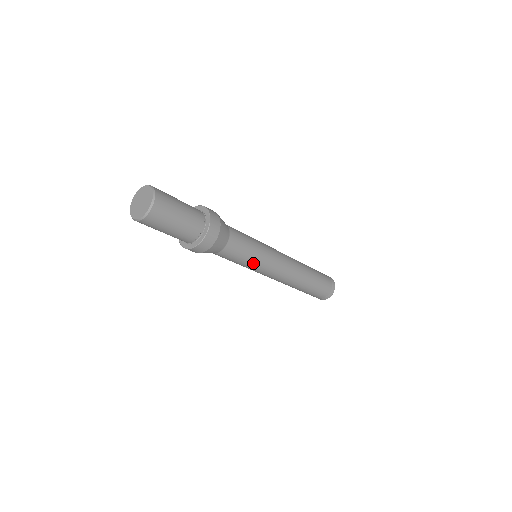
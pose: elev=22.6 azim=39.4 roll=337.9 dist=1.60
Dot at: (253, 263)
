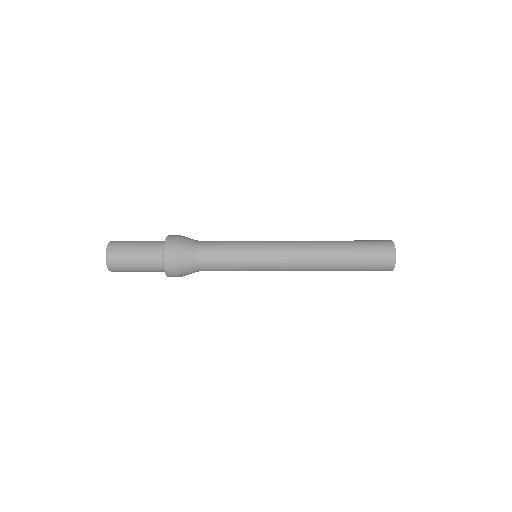
Dot at: occluded
